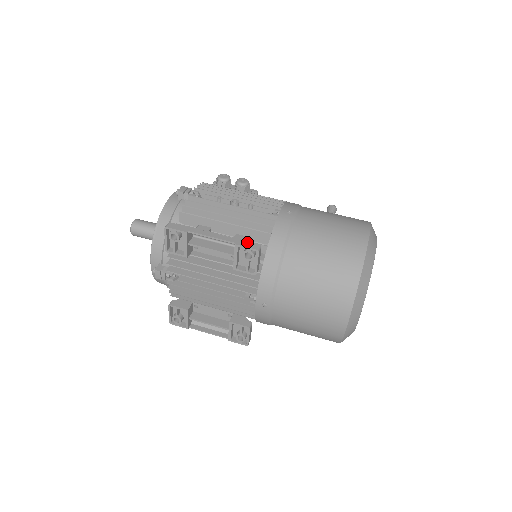
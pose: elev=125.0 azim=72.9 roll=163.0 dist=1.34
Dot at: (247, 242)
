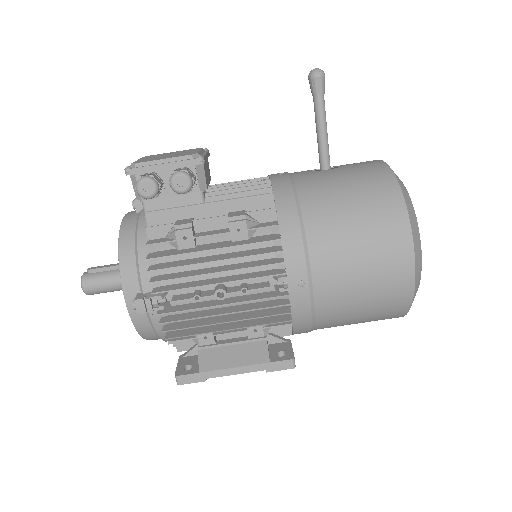
Dot at: (277, 363)
